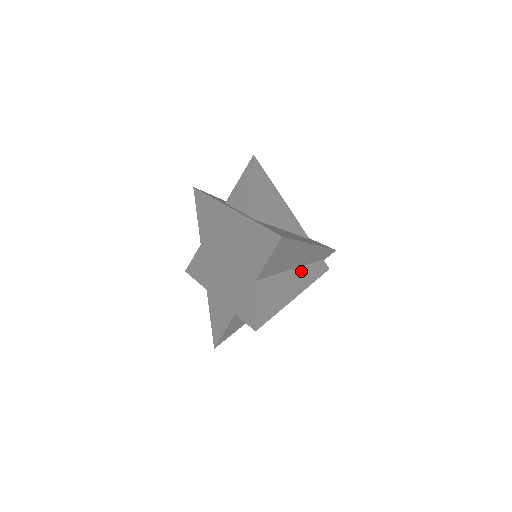
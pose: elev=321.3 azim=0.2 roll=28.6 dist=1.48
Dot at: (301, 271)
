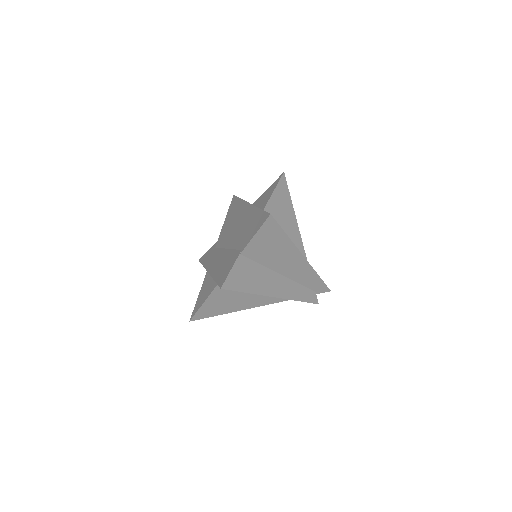
Dot at: (288, 282)
